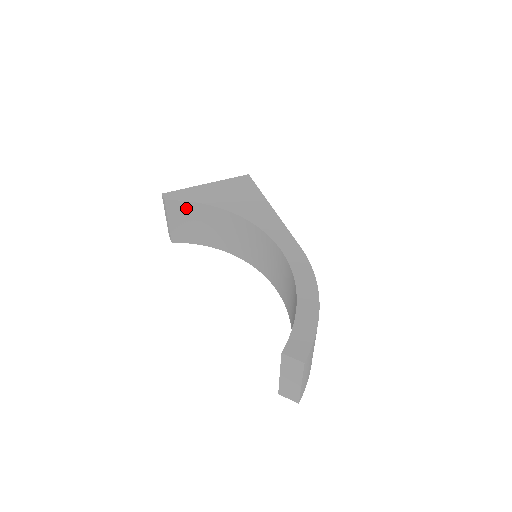
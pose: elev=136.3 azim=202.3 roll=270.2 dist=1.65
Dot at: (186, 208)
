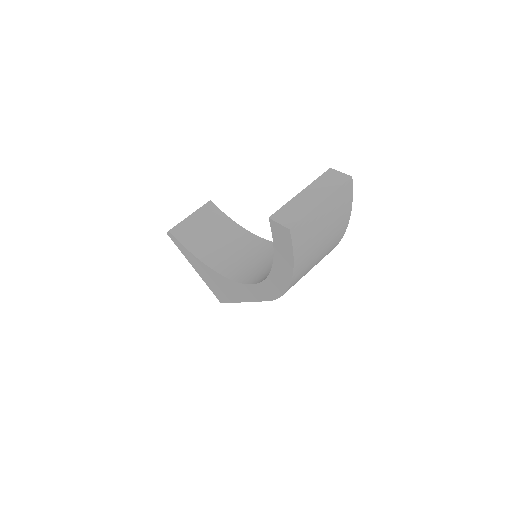
Dot at: (217, 217)
